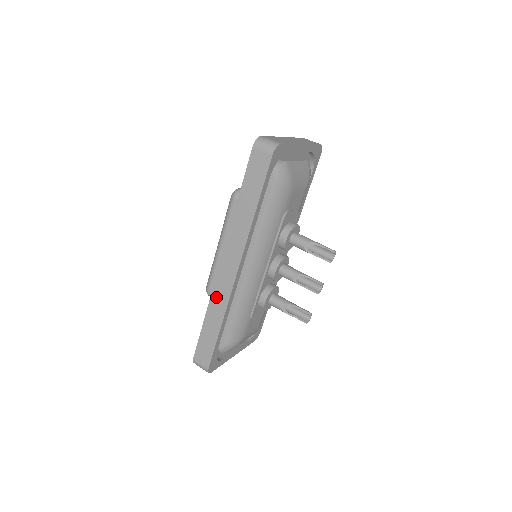
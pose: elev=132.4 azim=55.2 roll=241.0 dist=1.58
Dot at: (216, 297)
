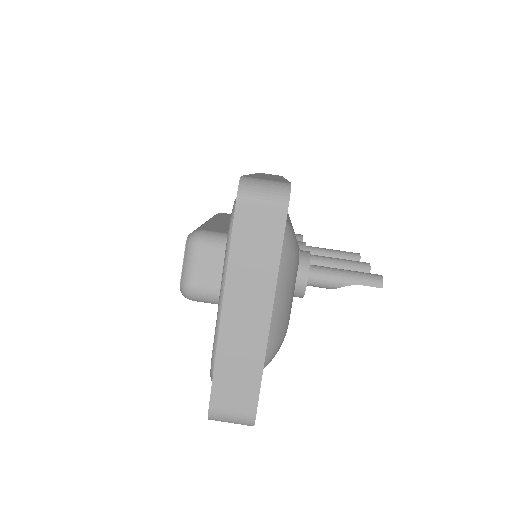
Dot at: occluded
